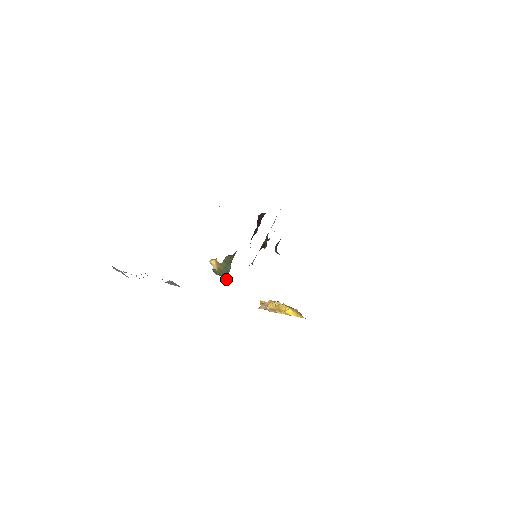
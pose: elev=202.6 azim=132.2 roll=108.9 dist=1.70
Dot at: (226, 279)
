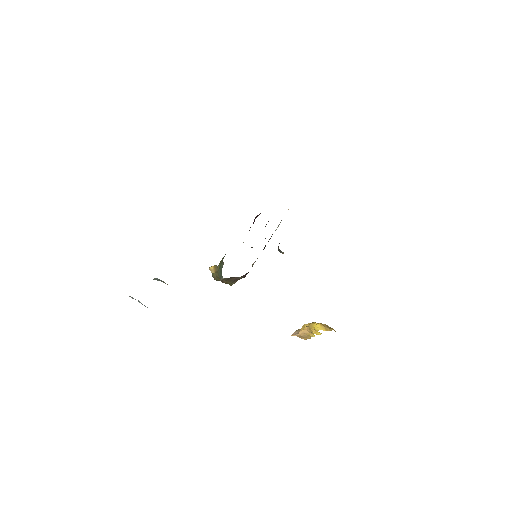
Dot at: (221, 279)
